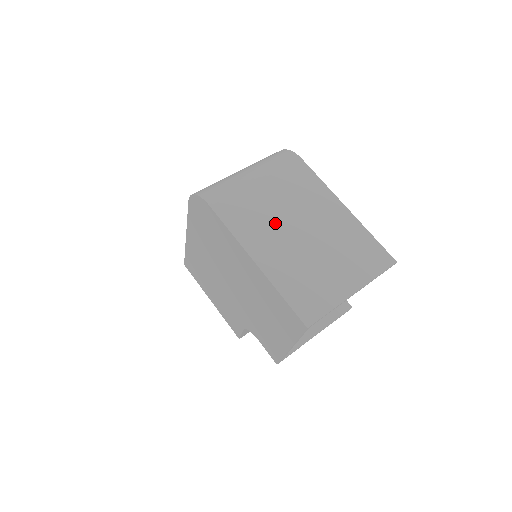
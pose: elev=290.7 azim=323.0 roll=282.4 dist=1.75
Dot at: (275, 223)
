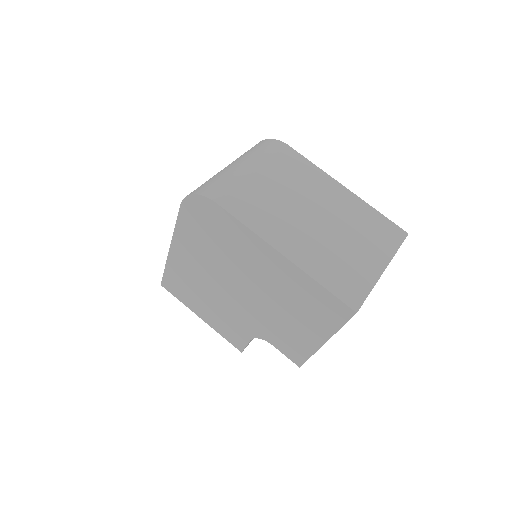
Dot at: (288, 212)
